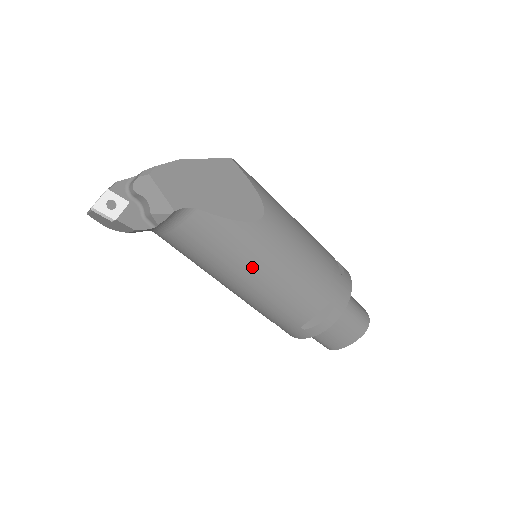
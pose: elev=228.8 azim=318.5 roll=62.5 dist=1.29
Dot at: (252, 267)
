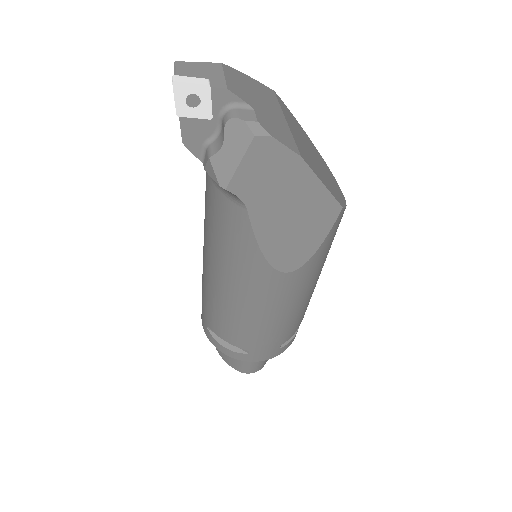
Dot at: (227, 278)
